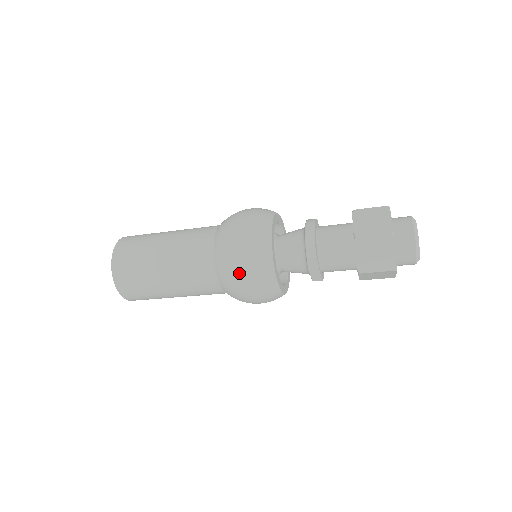
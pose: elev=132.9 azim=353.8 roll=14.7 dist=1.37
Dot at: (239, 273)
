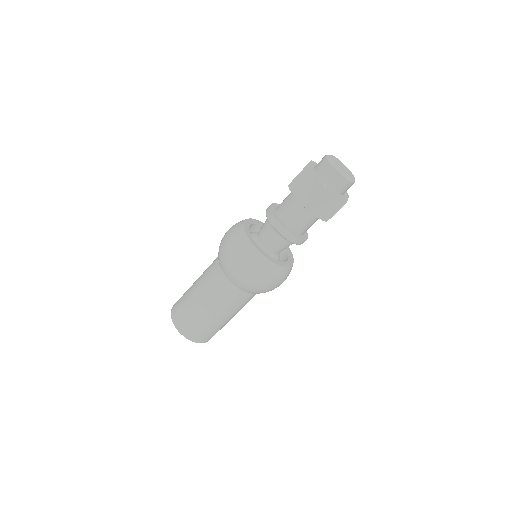
Dot at: (230, 258)
